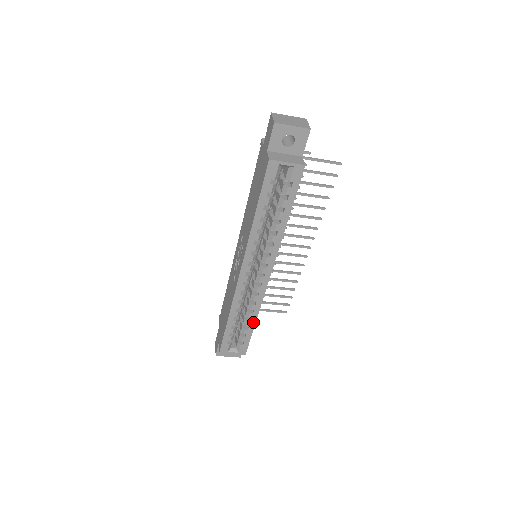
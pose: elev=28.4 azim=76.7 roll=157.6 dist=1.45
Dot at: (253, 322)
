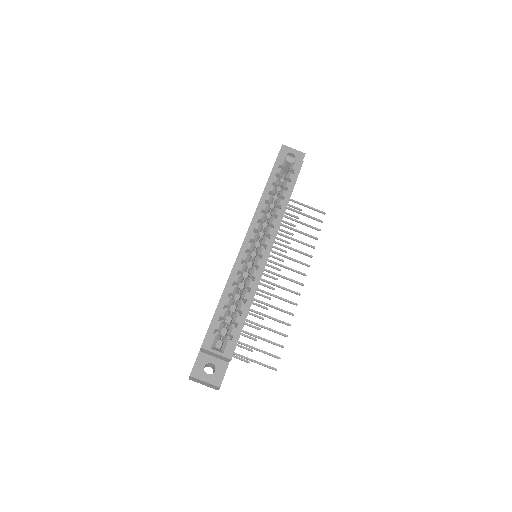
Dot at: (248, 306)
